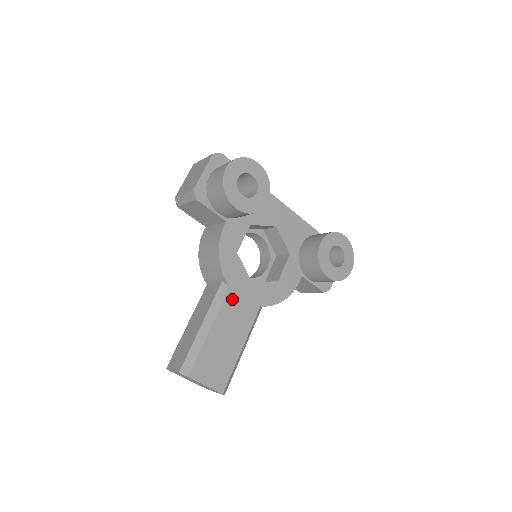
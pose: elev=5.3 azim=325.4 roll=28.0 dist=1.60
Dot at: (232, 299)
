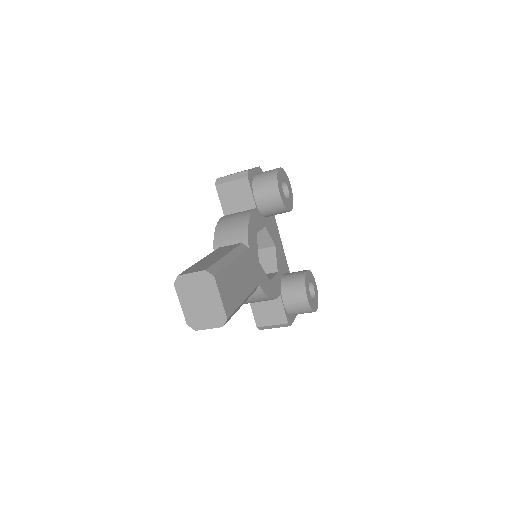
Dot at: (248, 258)
